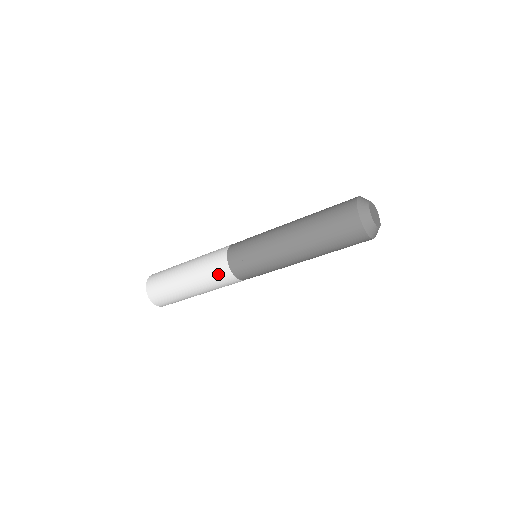
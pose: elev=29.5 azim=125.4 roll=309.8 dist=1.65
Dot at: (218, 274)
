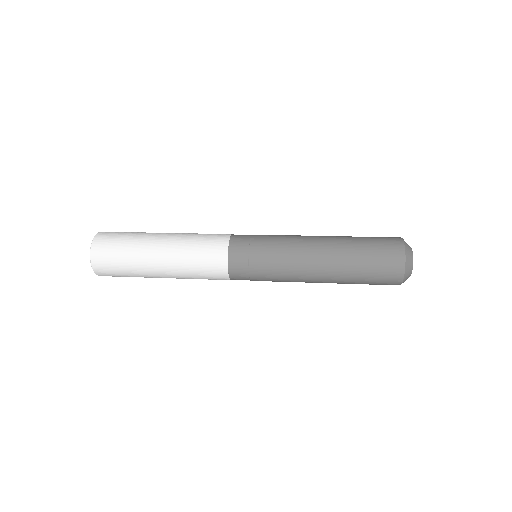
Dot at: occluded
